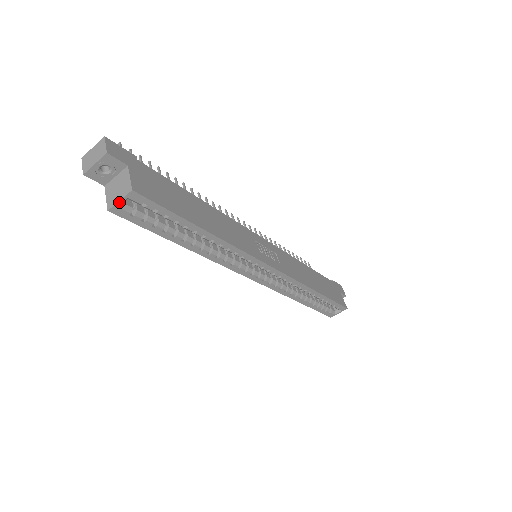
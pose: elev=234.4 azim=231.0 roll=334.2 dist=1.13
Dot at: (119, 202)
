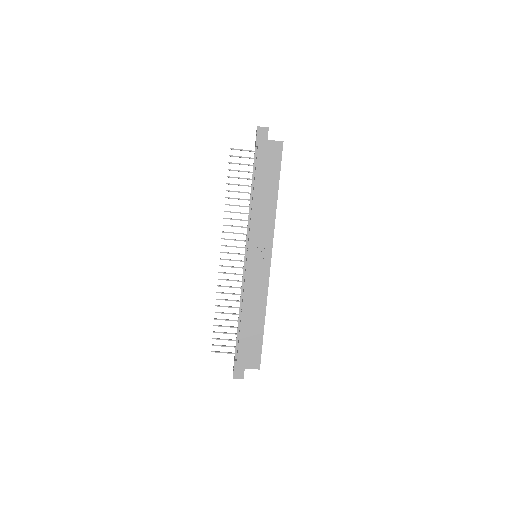
Dot at: occluded
